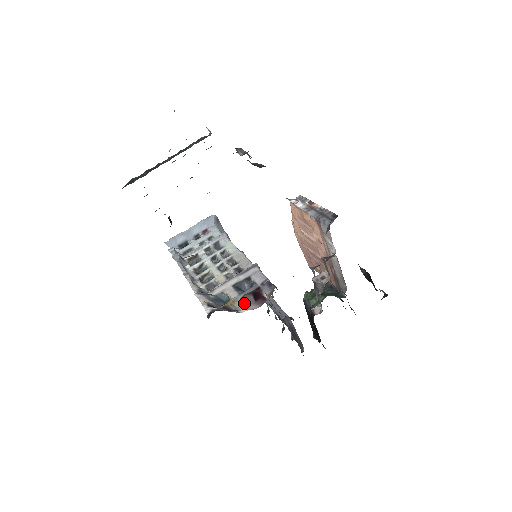
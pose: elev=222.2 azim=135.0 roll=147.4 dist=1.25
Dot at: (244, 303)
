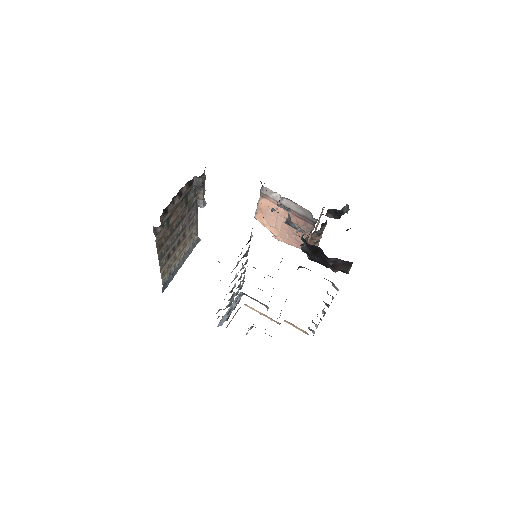
Dot at: occluded
